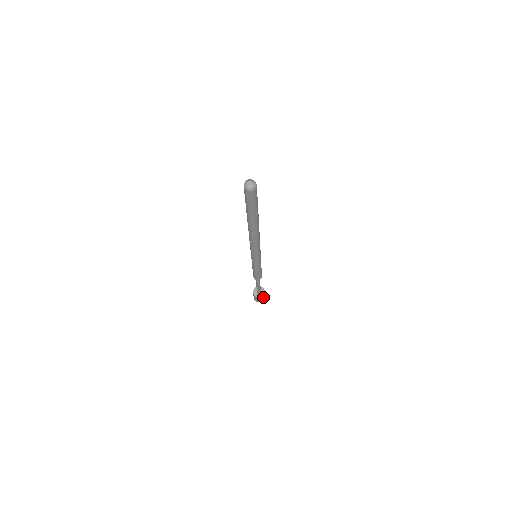
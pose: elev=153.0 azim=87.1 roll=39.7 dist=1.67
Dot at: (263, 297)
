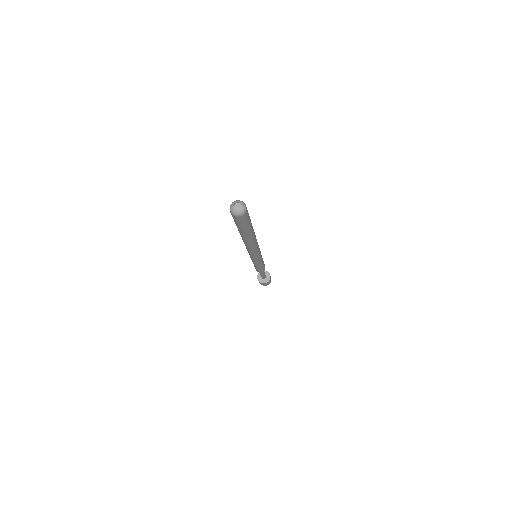
Dot at: (269, 282)
